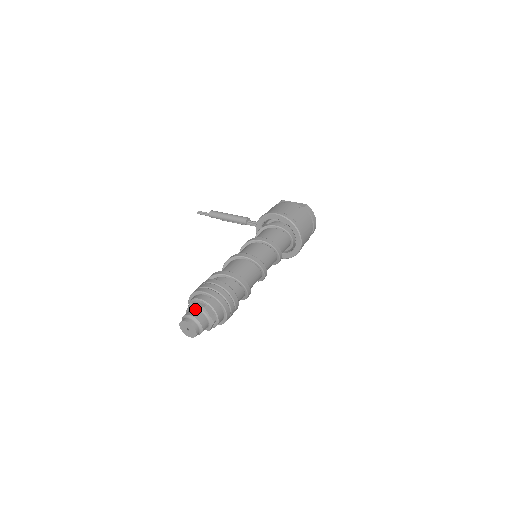
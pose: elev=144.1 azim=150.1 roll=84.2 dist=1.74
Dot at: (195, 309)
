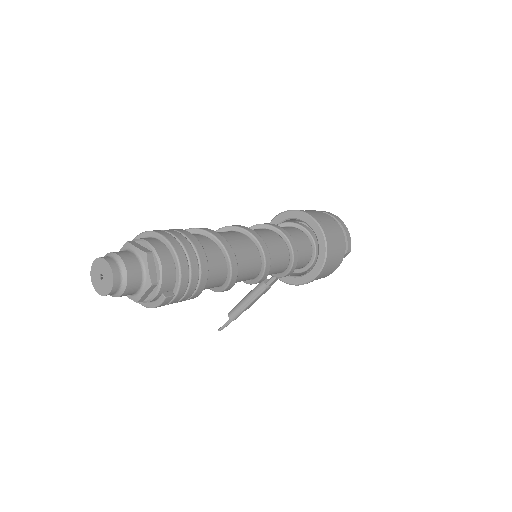
Dot at: occluded
